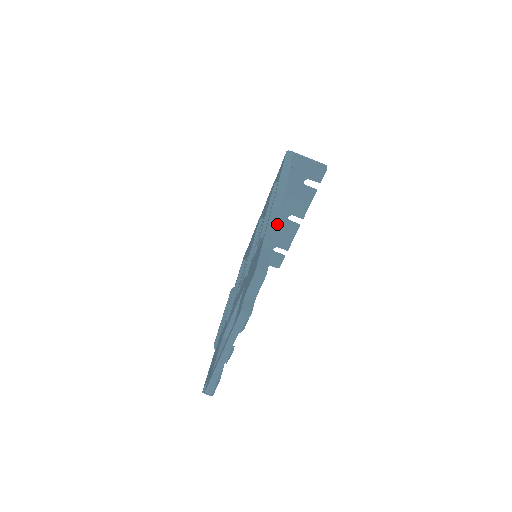
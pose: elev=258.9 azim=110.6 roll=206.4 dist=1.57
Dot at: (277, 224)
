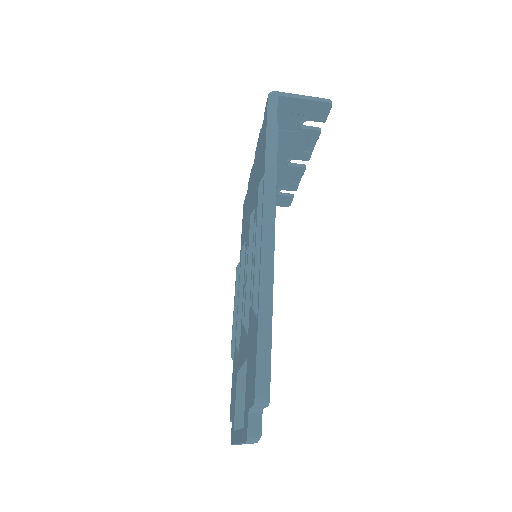
Dot at: (272, 286)
